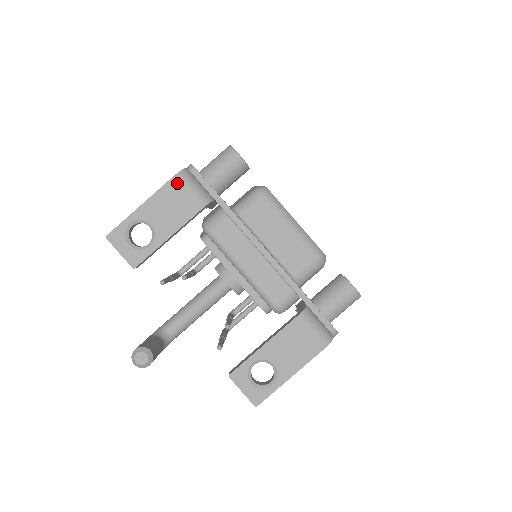
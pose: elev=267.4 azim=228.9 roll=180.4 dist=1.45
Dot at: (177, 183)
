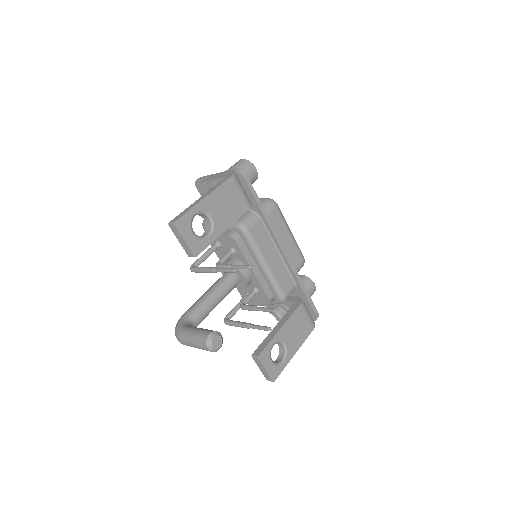
Dot at: (233, 183)
